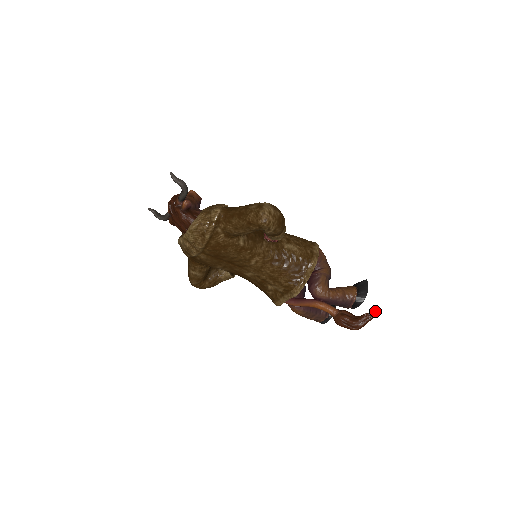
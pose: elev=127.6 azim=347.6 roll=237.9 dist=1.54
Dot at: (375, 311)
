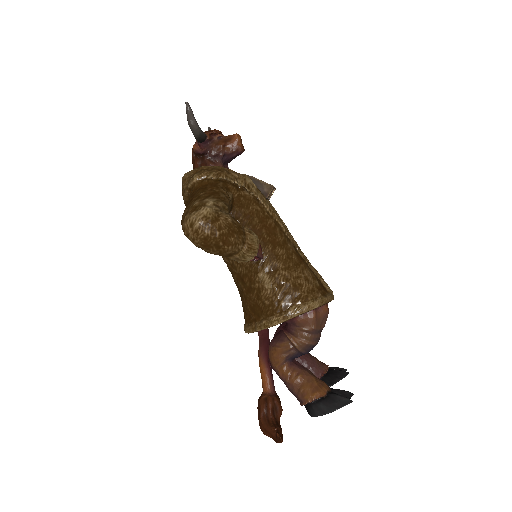
Dot at: (280, 439)
